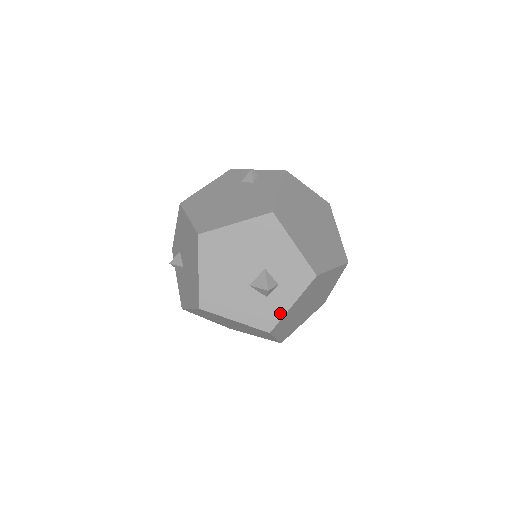
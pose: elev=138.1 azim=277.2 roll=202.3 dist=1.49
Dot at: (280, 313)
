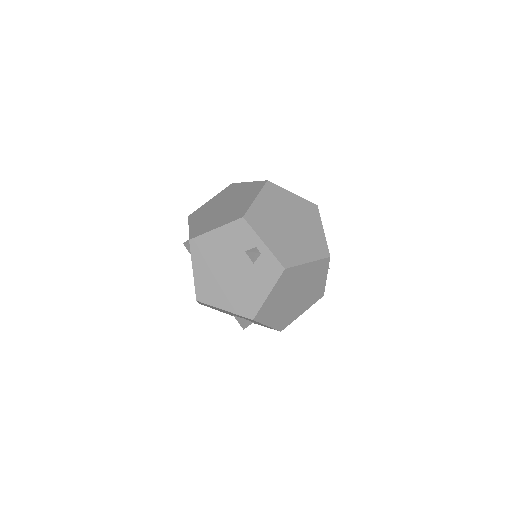
Dot at: (254, 323)
